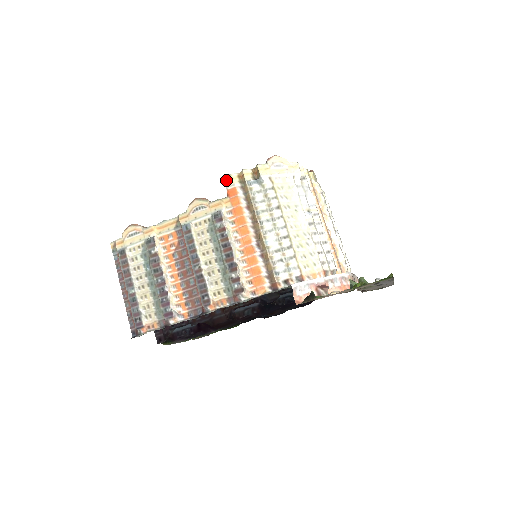
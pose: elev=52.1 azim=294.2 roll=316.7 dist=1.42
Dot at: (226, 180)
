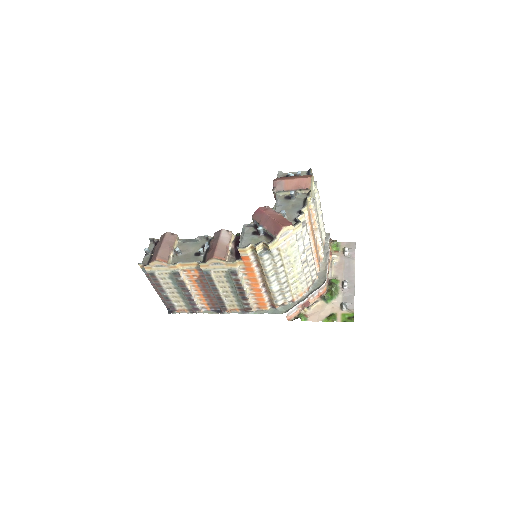
Dot at: (240, 251)
